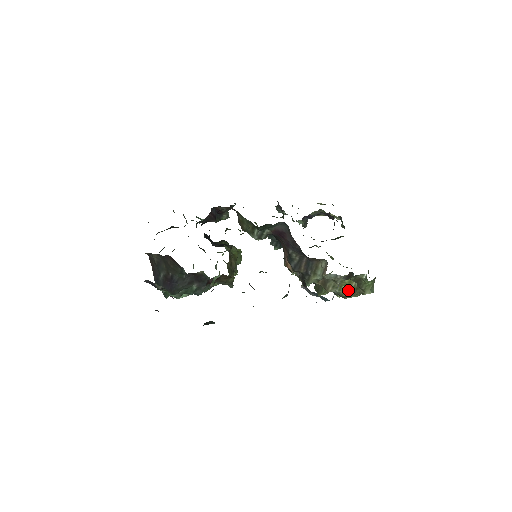
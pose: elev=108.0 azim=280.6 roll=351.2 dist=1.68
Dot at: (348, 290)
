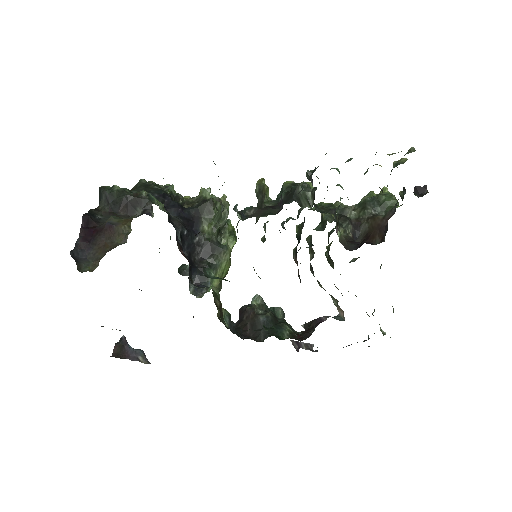
Dot at: occluded
